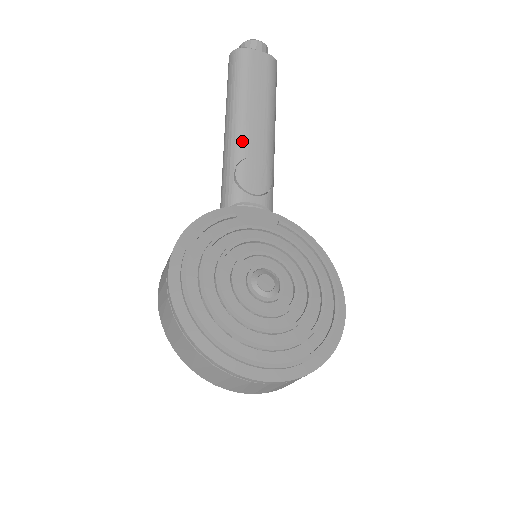
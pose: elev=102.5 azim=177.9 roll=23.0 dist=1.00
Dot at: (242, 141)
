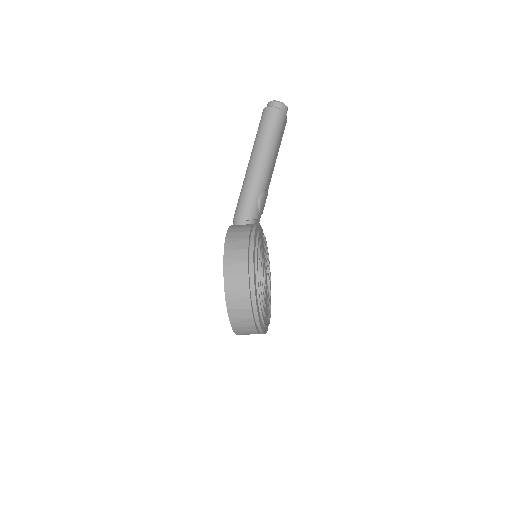
Dot at: (267, 178)
